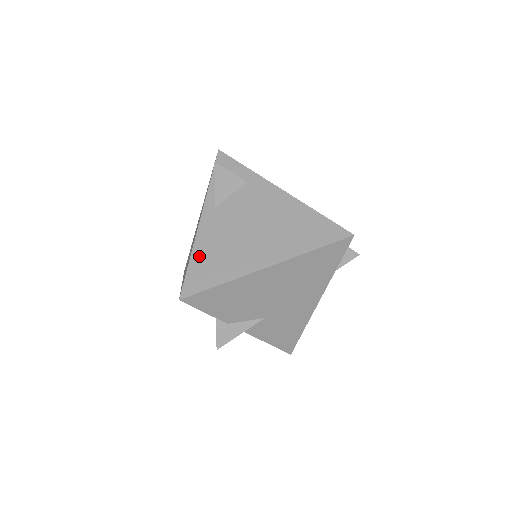
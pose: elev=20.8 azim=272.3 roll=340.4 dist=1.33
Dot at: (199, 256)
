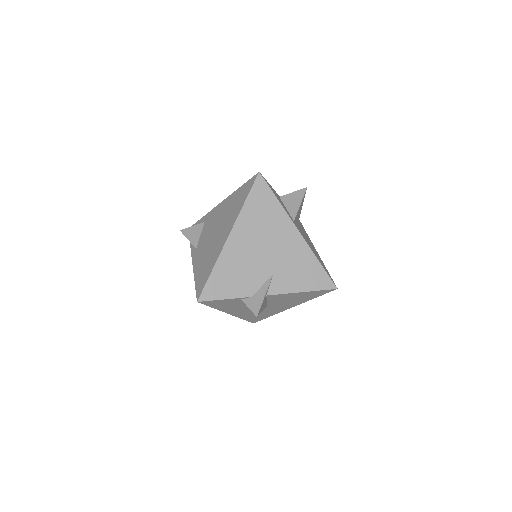
Dot at: (198, 274)
